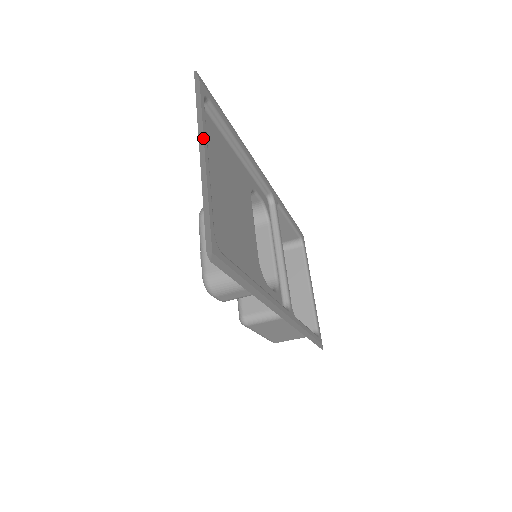
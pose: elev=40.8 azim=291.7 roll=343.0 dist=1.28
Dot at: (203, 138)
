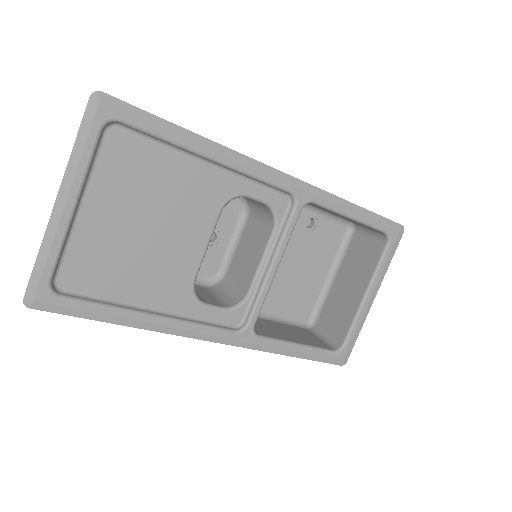
Dot at: (72, 181)
